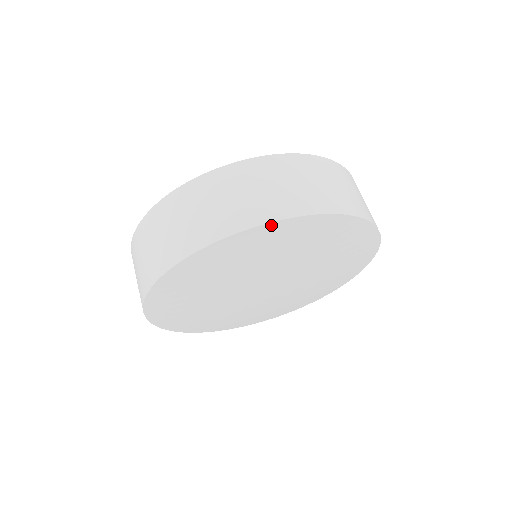
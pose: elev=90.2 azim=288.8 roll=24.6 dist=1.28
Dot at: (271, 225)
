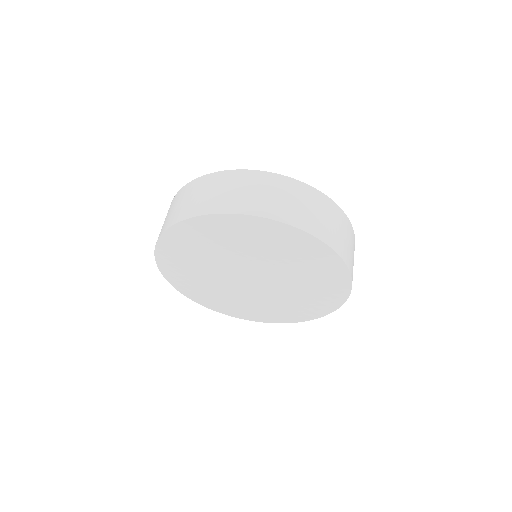
Dot at: (328, 249)
